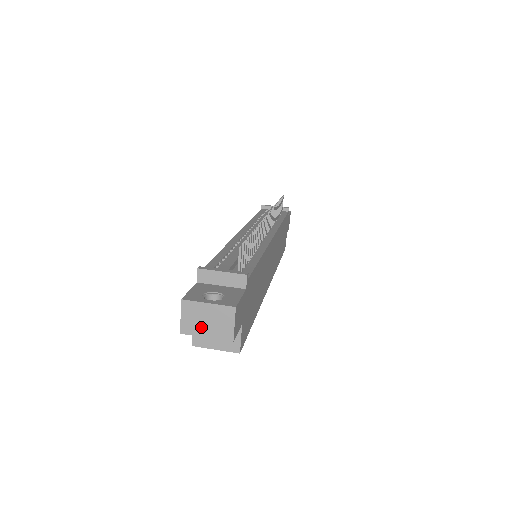
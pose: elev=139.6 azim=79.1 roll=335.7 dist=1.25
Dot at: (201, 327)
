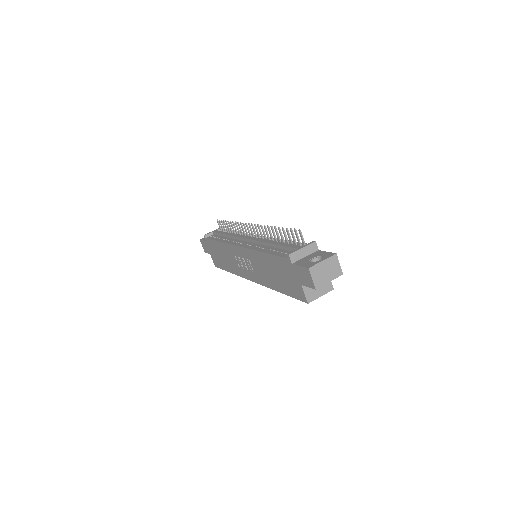
Dot at: (324, 278)
